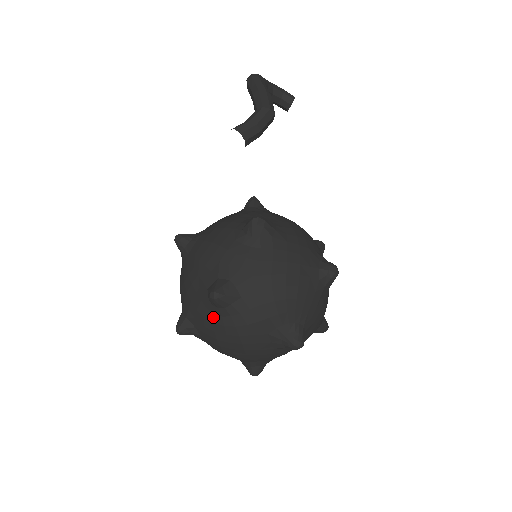
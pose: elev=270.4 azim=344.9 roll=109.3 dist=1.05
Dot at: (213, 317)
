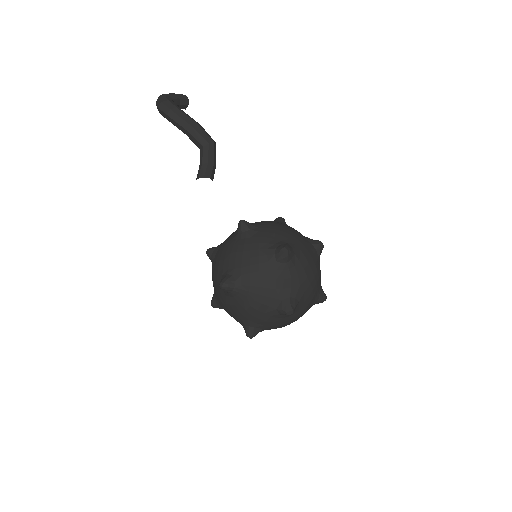
Dot at: (282, 320)
